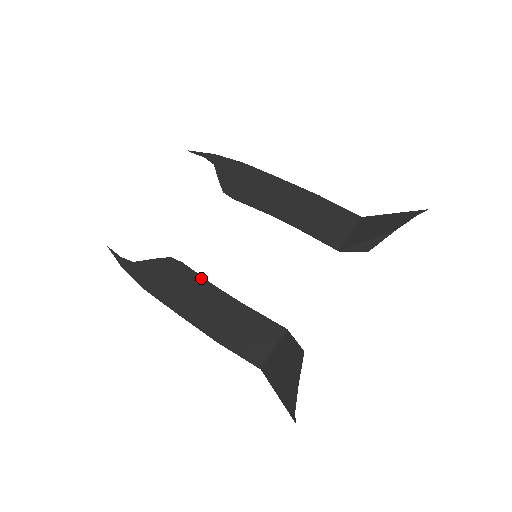
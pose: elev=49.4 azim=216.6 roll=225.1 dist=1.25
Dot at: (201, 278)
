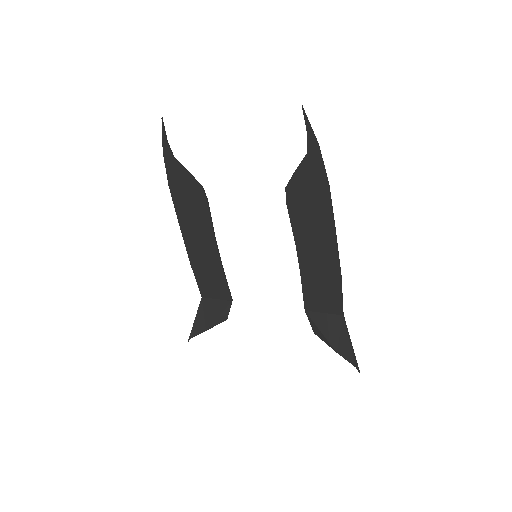
Dot at: (211, 225)
